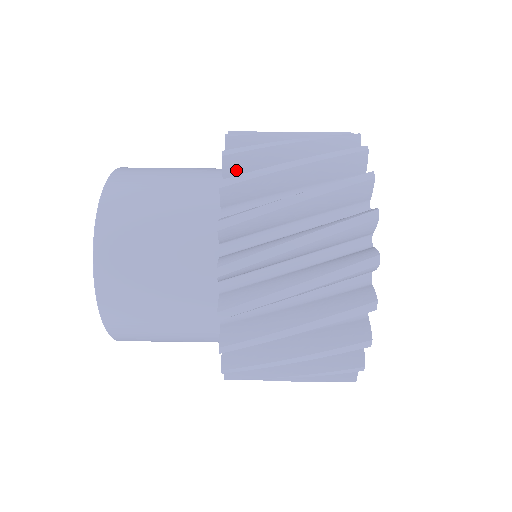
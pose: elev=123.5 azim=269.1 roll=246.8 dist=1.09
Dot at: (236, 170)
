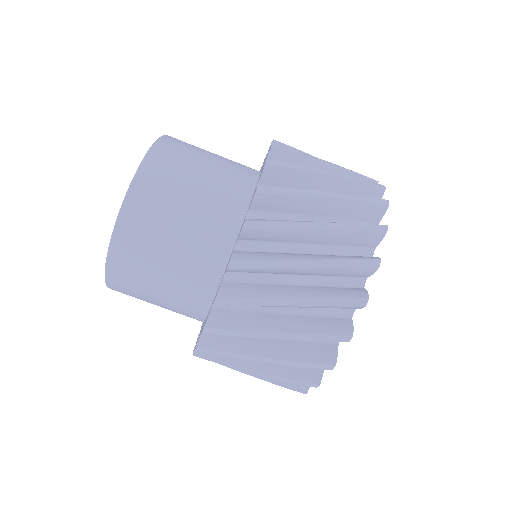
Dot at: occluded
